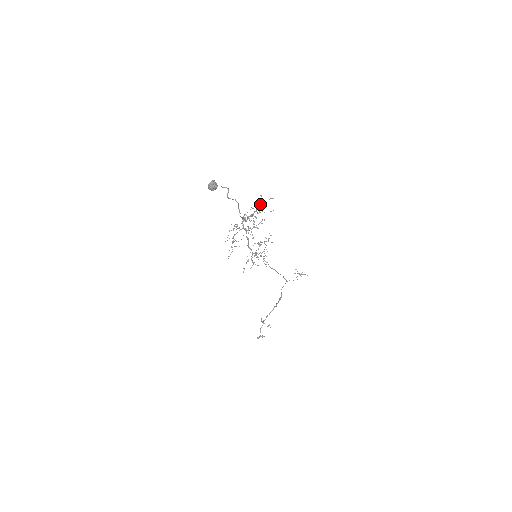
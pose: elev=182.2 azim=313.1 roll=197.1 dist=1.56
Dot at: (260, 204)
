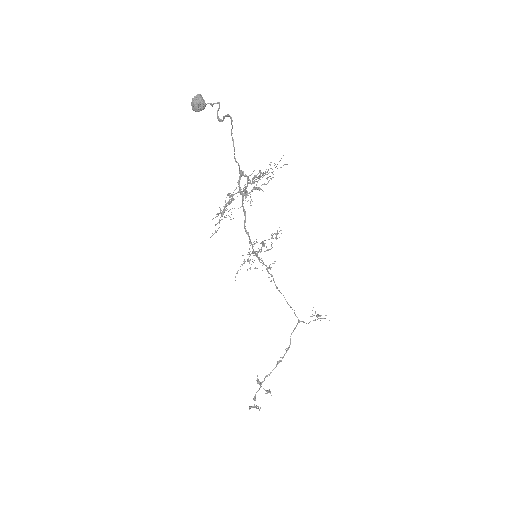
Dot at: (268, 169)
